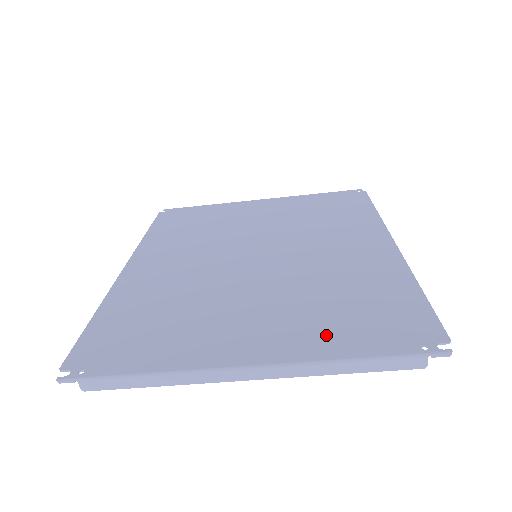
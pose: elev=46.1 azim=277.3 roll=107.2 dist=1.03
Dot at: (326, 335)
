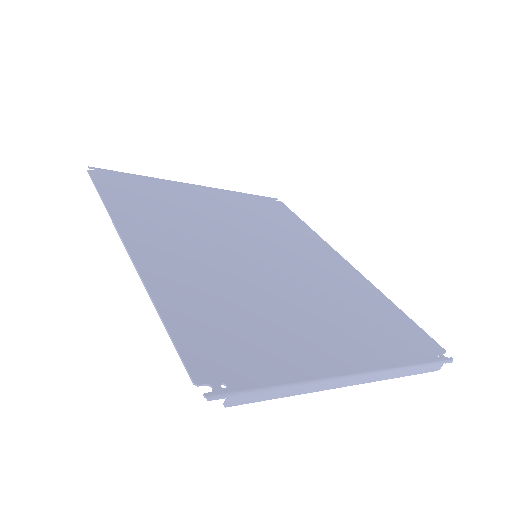
Dot at: (382, 345)
